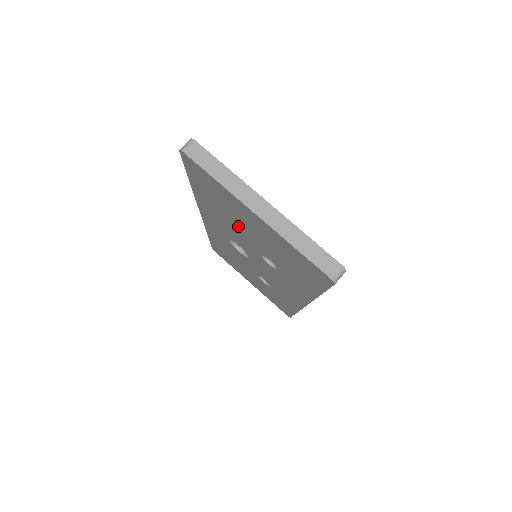
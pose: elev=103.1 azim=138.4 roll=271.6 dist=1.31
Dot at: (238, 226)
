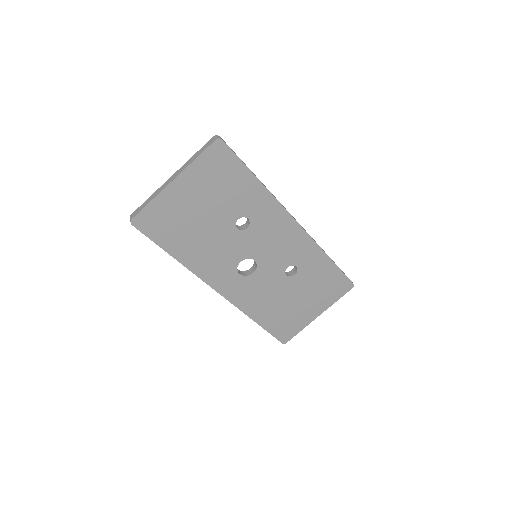
Dot at: (204, 228)
